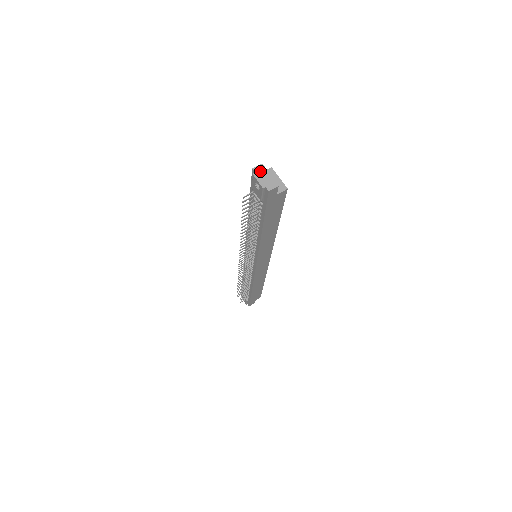
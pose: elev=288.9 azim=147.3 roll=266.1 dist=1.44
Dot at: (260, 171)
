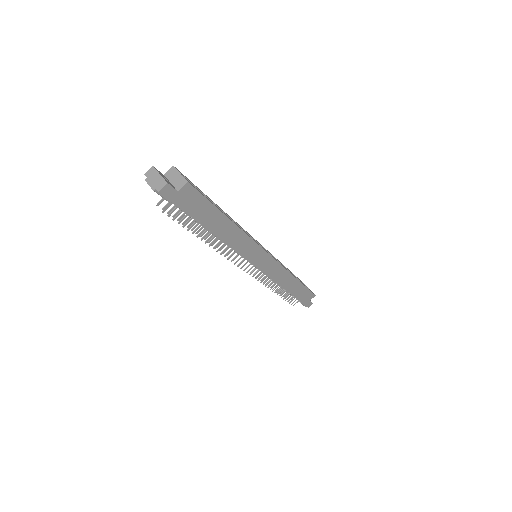
Dot at: (151, 174)
